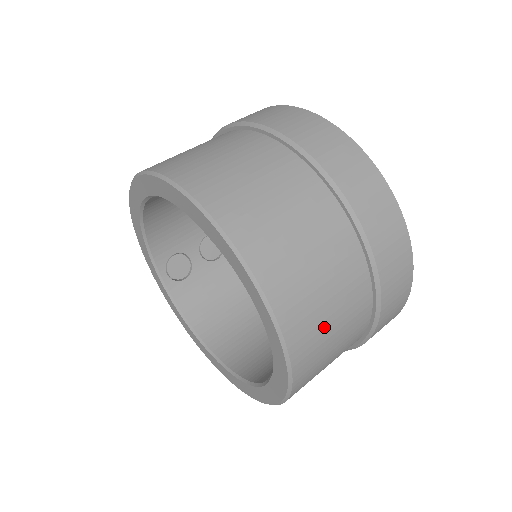
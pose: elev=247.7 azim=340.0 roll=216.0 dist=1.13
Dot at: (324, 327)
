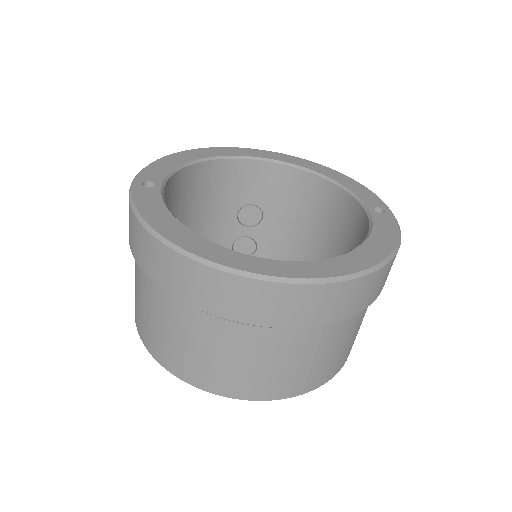
Dot at: (290, 372)
